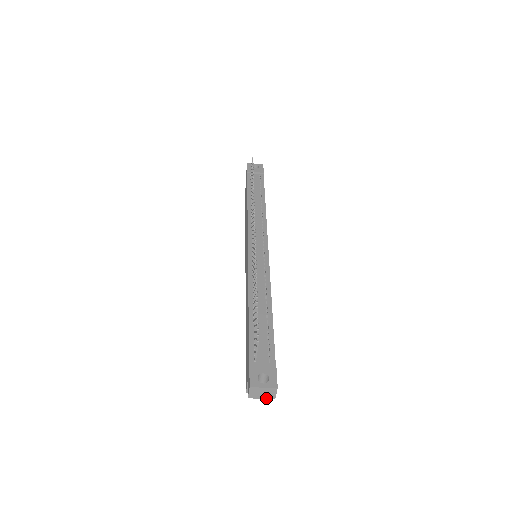
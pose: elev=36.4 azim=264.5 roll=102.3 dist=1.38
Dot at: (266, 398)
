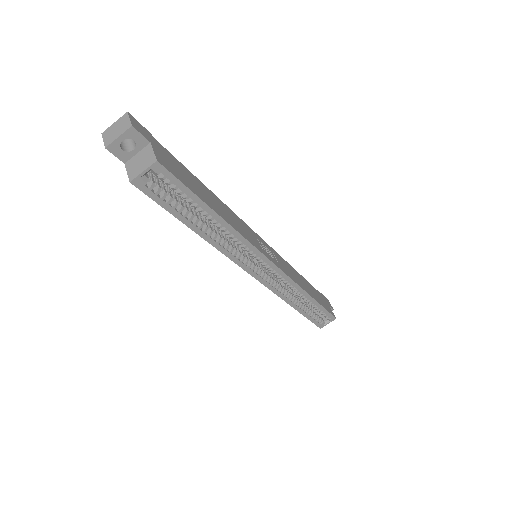
Dot at: (123, 133)
